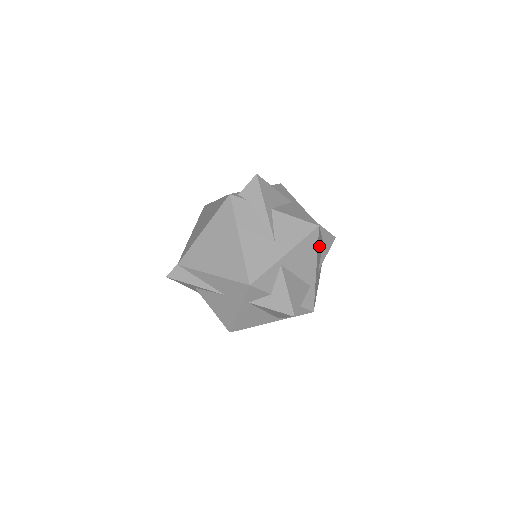
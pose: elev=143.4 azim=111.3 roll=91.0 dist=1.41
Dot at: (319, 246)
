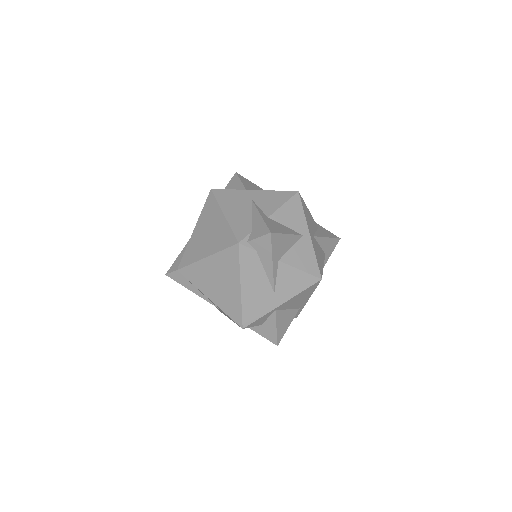
Dot at: occluded
